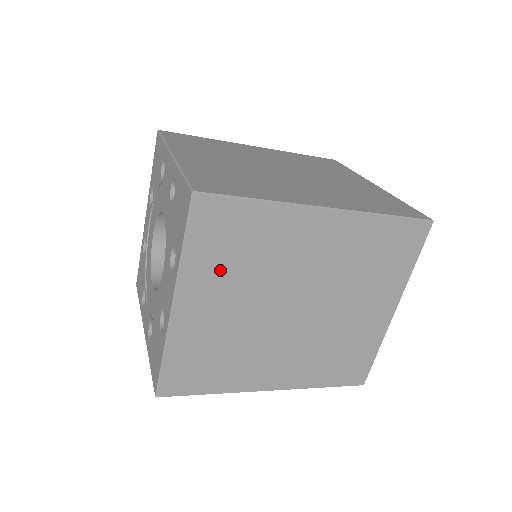
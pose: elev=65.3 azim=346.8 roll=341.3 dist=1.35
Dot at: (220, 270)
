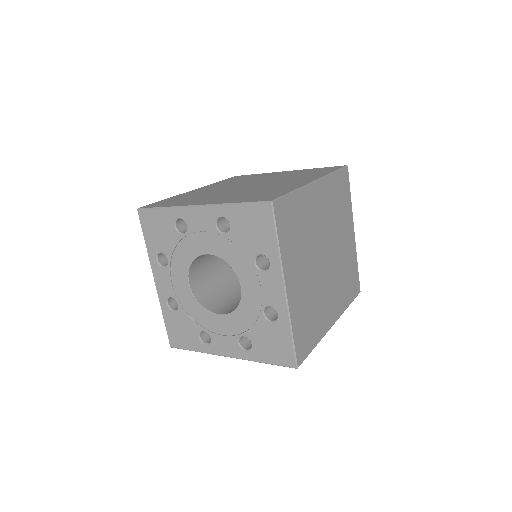
Dot at: (294, 249)
